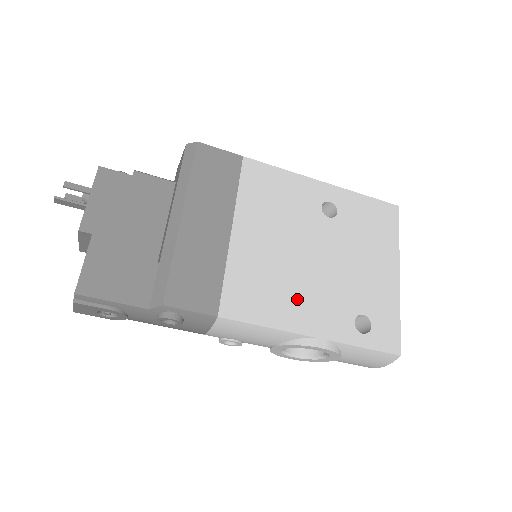
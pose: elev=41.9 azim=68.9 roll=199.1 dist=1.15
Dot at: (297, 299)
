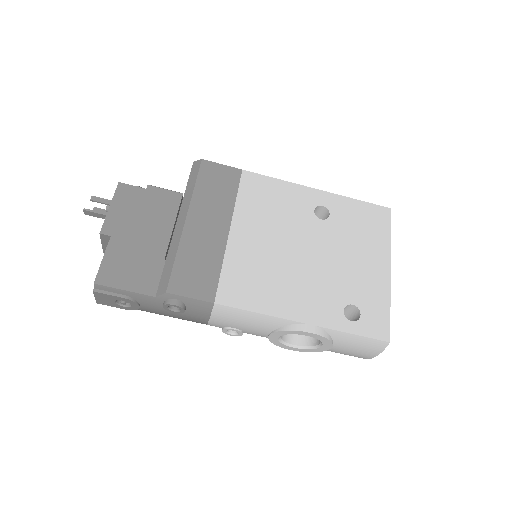
Dot at: (288, 290)
